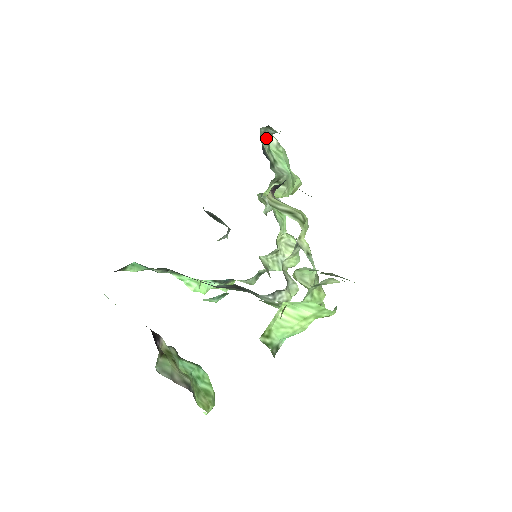
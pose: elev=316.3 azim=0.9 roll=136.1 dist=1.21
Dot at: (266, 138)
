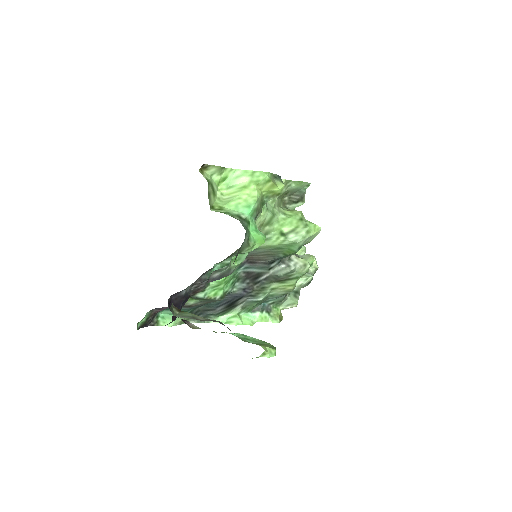
Dot at: occluded
